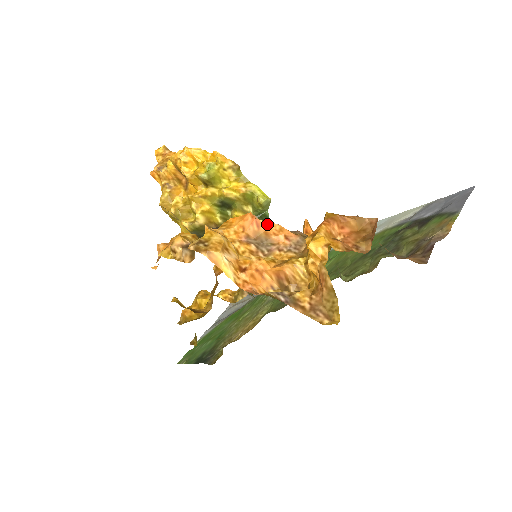
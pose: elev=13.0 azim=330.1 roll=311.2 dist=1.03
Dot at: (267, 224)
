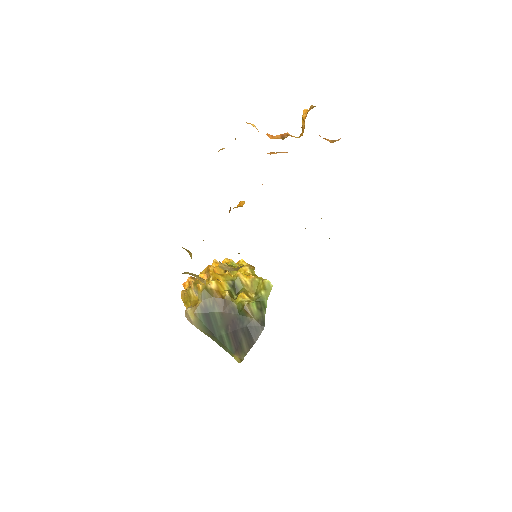
Dot at: occluded
